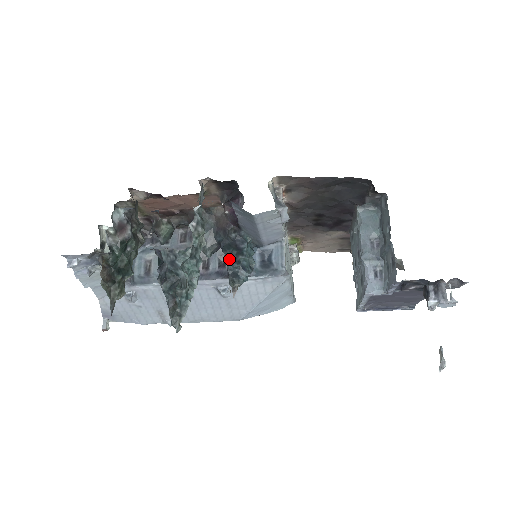
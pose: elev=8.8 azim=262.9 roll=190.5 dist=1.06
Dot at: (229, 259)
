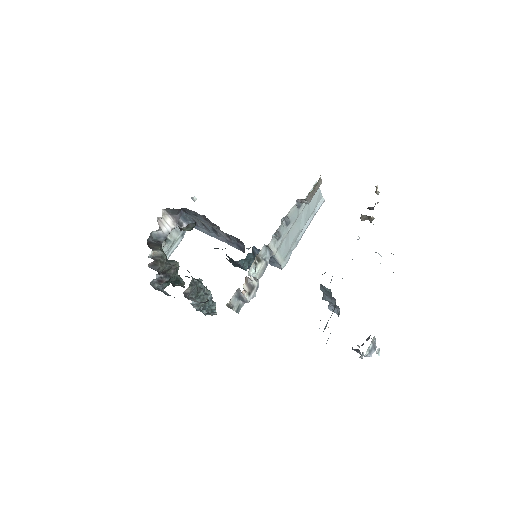
Dot at: occluded
